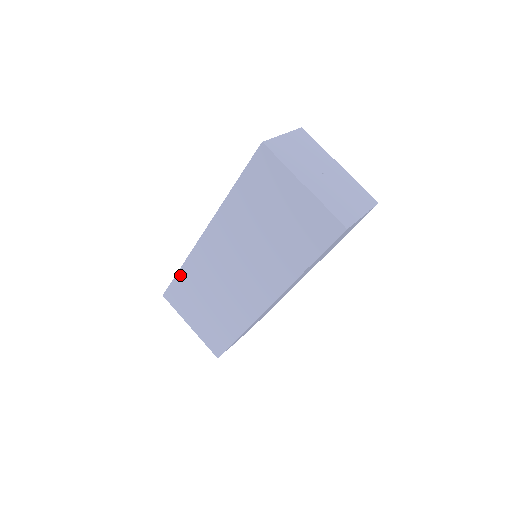
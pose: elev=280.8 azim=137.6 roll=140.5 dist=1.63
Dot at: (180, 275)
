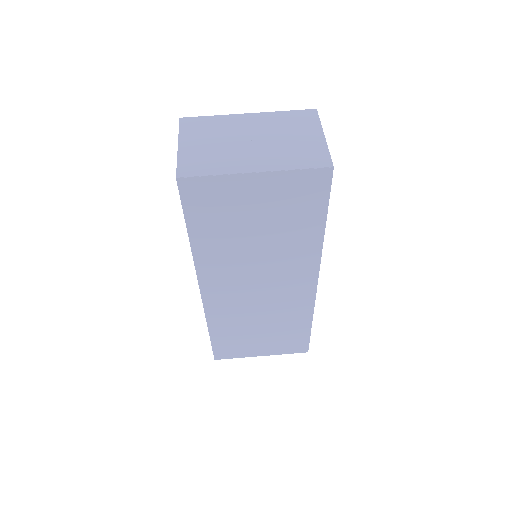
Dot at: (214, 335)
